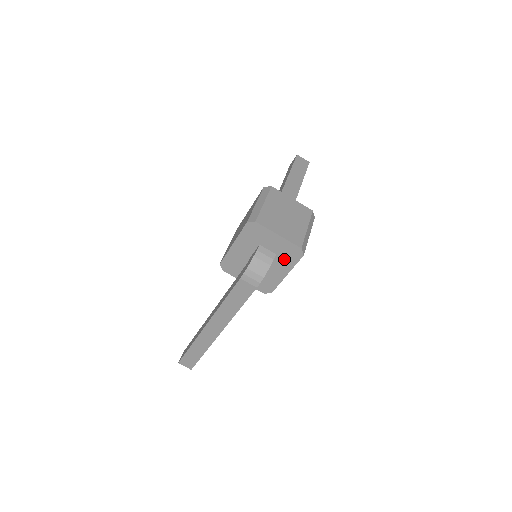
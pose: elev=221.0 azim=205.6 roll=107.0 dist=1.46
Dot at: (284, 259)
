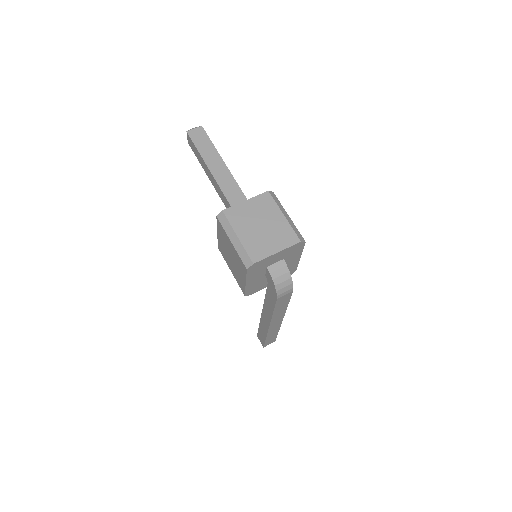
Dot at: (292, 255)
